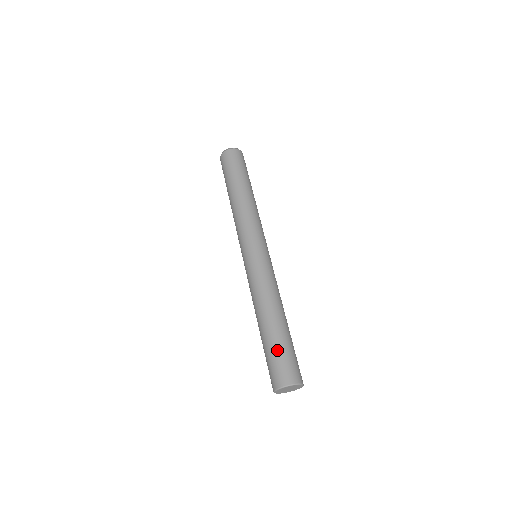
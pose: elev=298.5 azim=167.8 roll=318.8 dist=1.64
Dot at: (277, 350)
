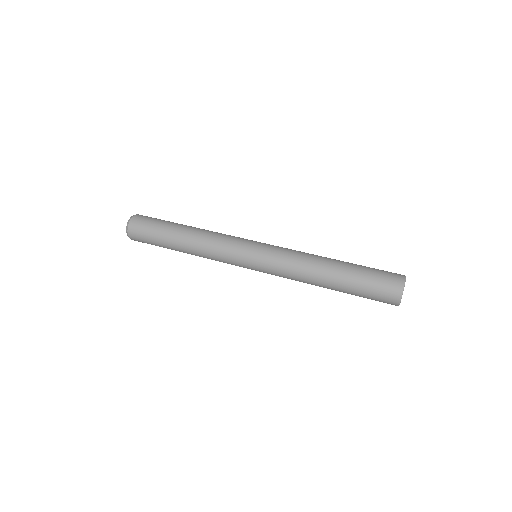
Dot at: (366, 277)
